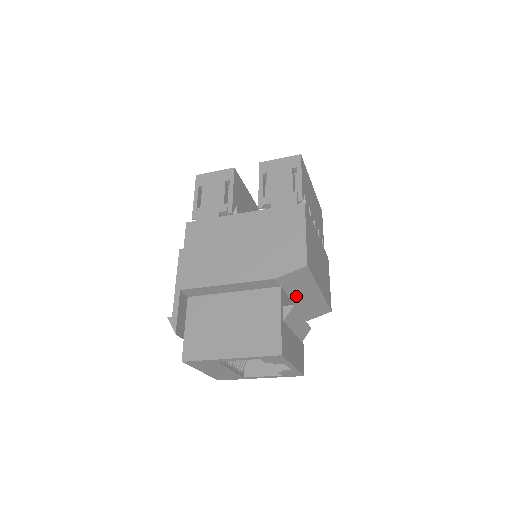
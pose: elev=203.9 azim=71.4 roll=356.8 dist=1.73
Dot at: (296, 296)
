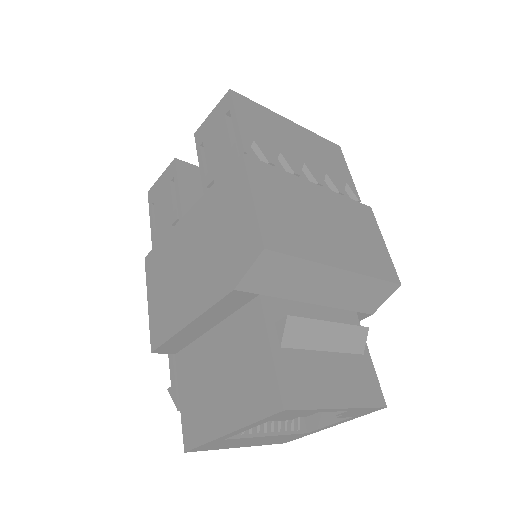
Dot at: (306, 294)
